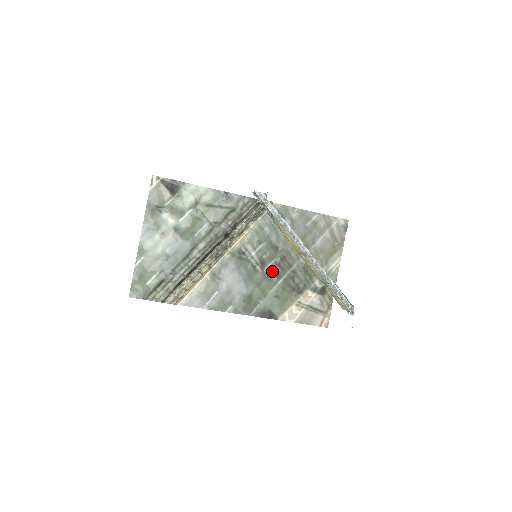
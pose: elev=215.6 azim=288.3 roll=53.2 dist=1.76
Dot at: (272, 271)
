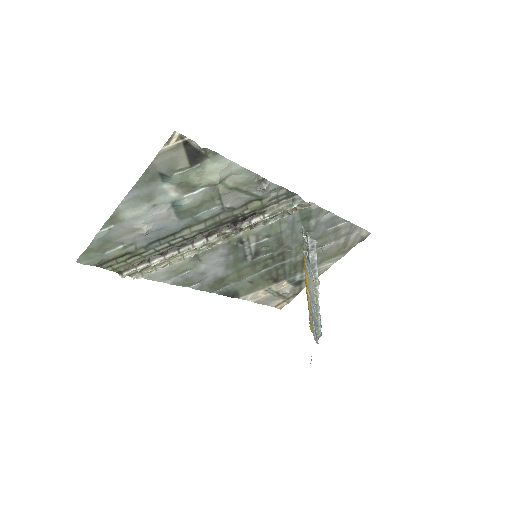
Dot at: (262, 262)
